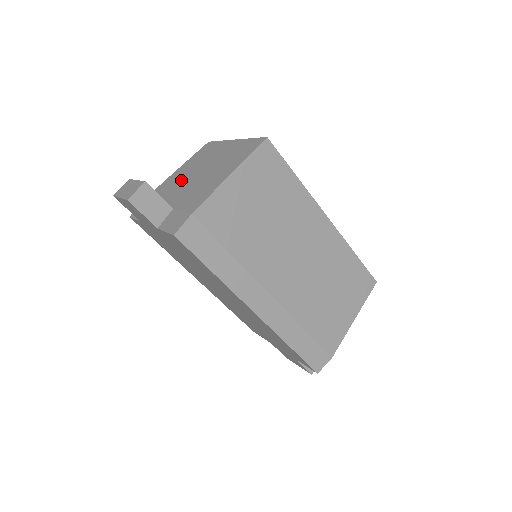
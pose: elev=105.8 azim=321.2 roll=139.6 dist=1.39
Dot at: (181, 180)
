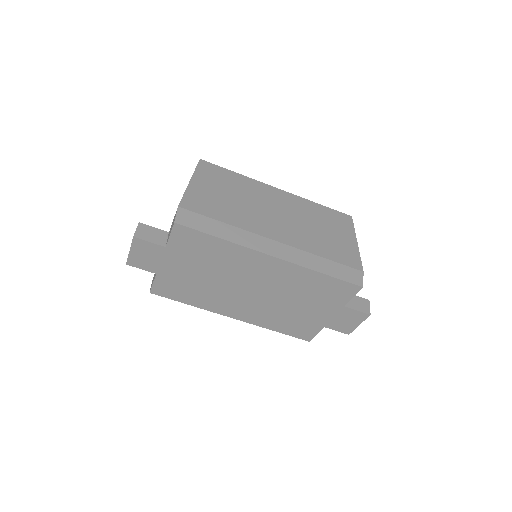
Dot at: occluded
